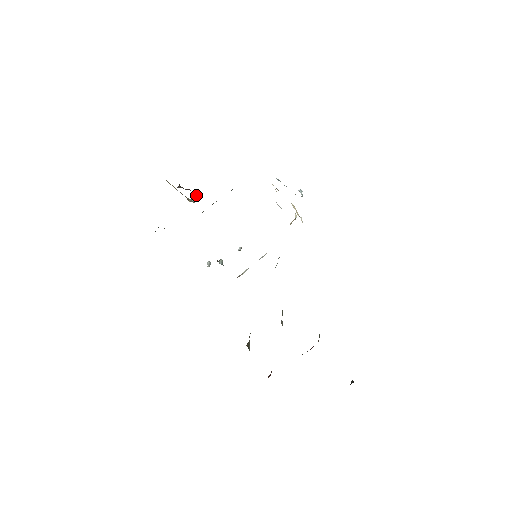
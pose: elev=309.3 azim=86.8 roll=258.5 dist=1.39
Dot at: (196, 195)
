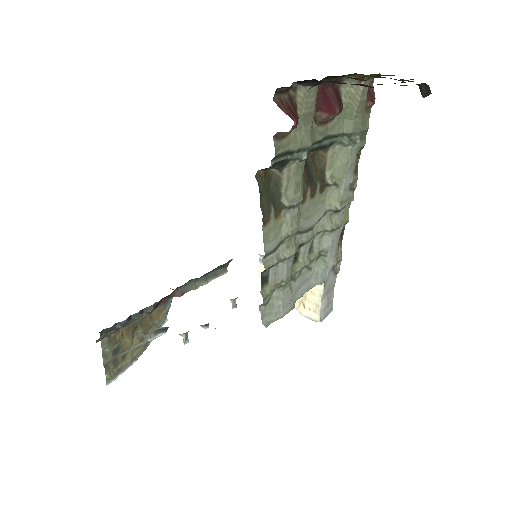
Dot at: occluded
